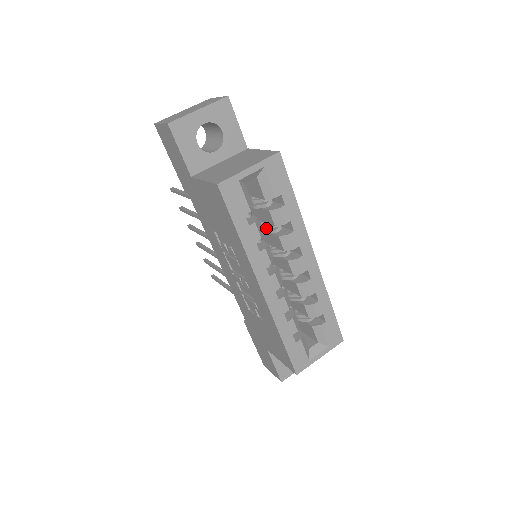
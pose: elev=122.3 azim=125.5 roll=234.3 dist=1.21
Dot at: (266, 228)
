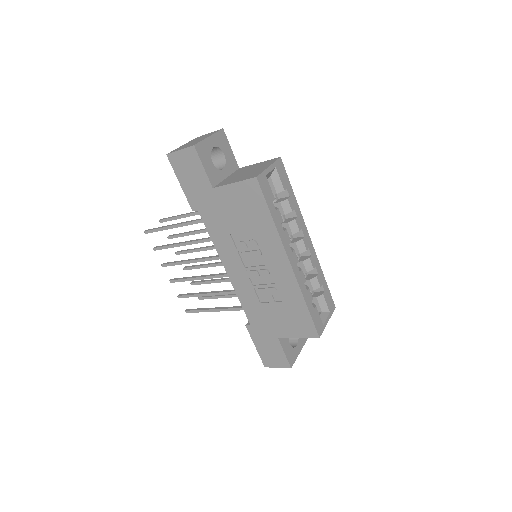
Dot at: occluded
